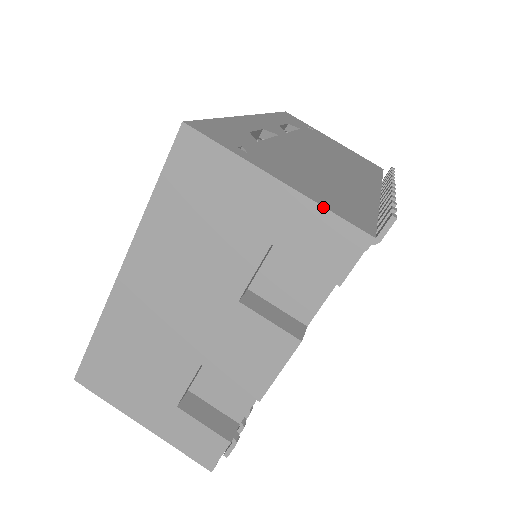
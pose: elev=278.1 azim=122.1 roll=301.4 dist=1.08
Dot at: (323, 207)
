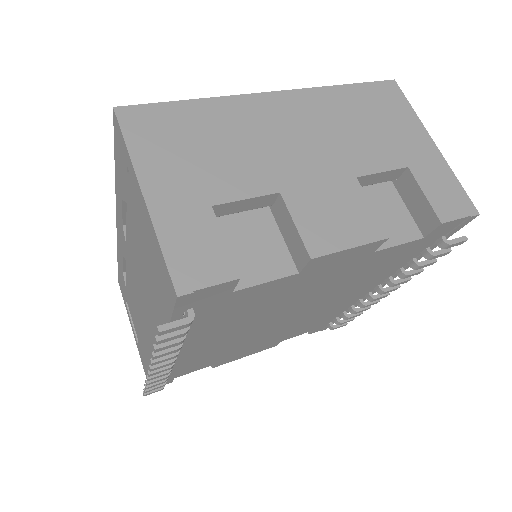
Dot at: occluded
